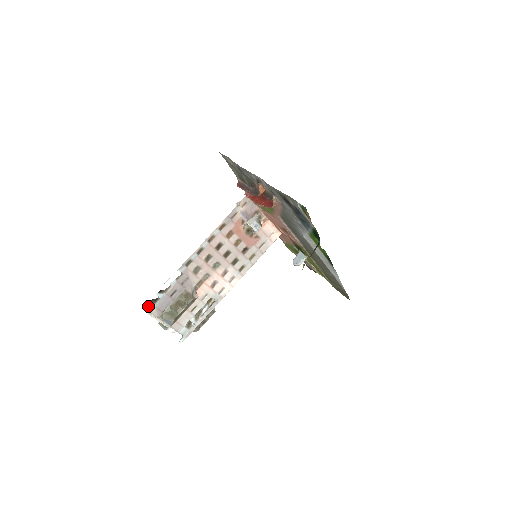
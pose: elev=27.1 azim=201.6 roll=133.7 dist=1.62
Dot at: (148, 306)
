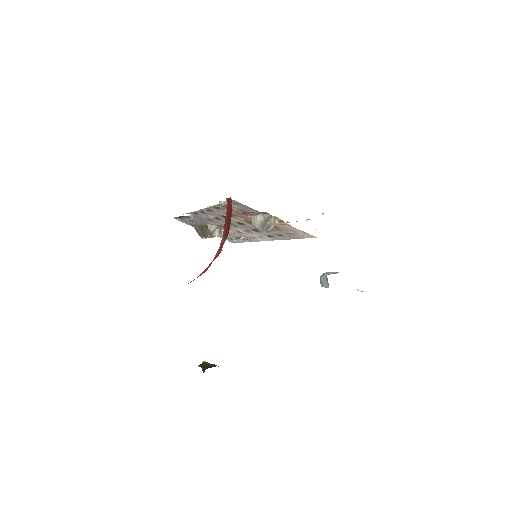
Dot at: (177, 218)
